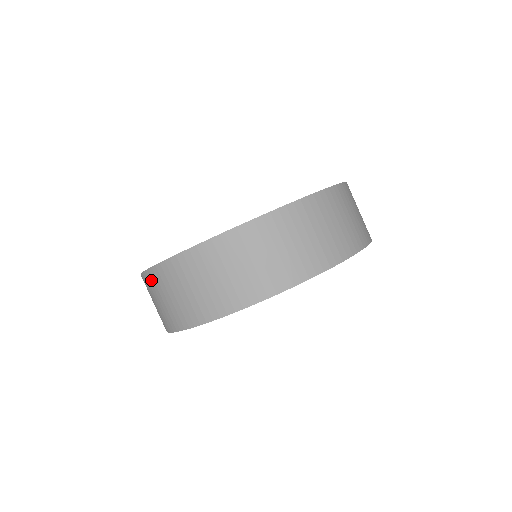
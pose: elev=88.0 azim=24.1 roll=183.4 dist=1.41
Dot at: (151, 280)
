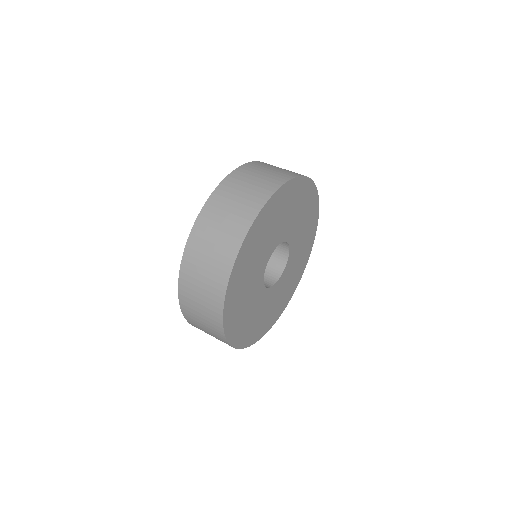
Dot at: (239, 174)
